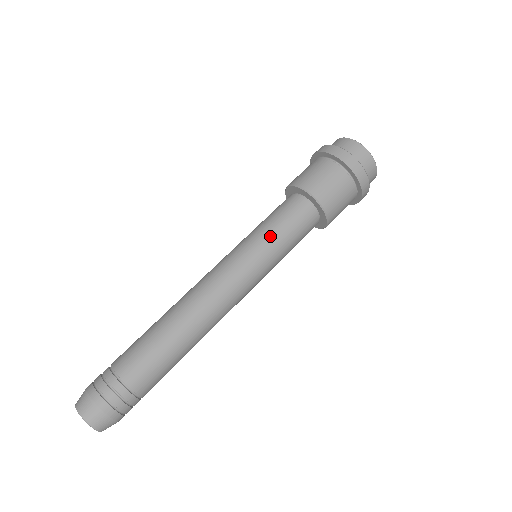
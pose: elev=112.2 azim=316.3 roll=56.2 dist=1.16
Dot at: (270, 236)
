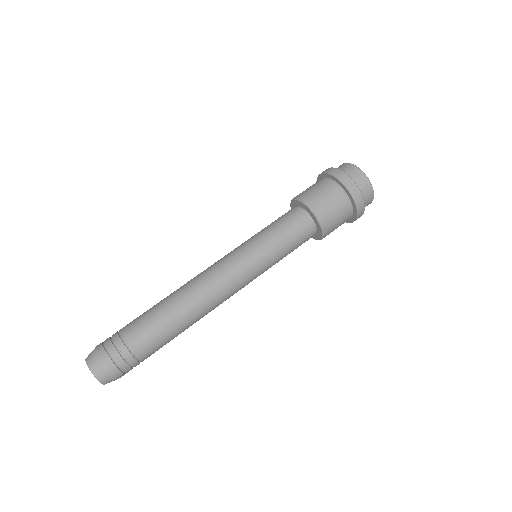
Dot at: (276, 249)
